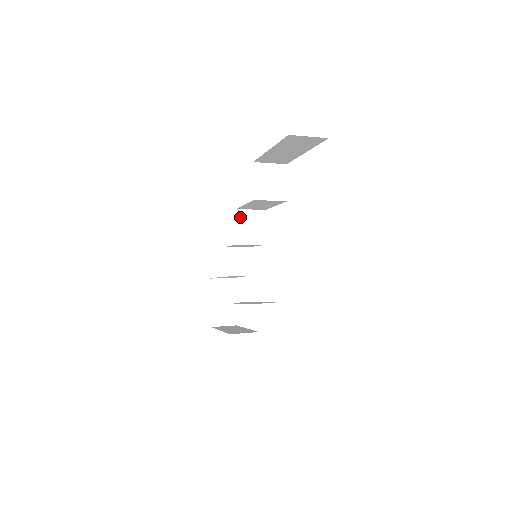
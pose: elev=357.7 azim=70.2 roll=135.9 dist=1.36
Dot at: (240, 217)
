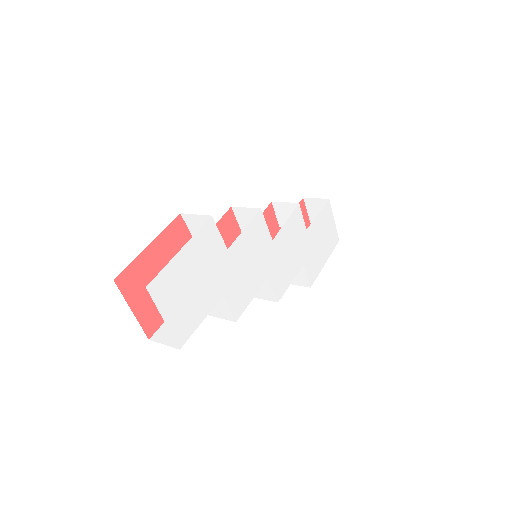
Dot at: (238, 214)
